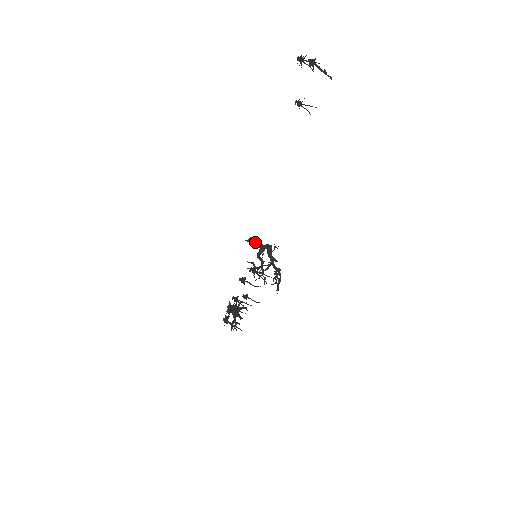
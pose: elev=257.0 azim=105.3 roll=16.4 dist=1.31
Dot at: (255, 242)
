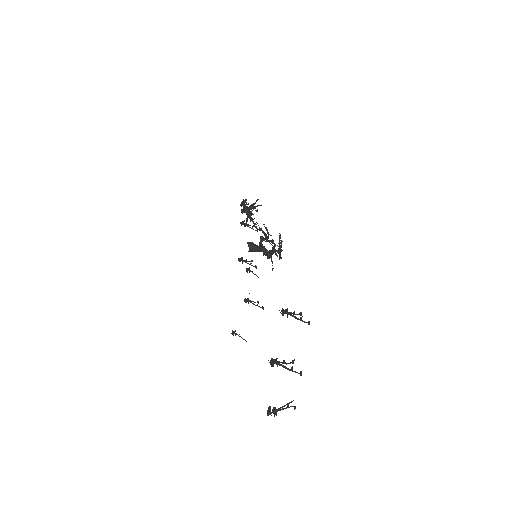
Dot at: (255, 251)
